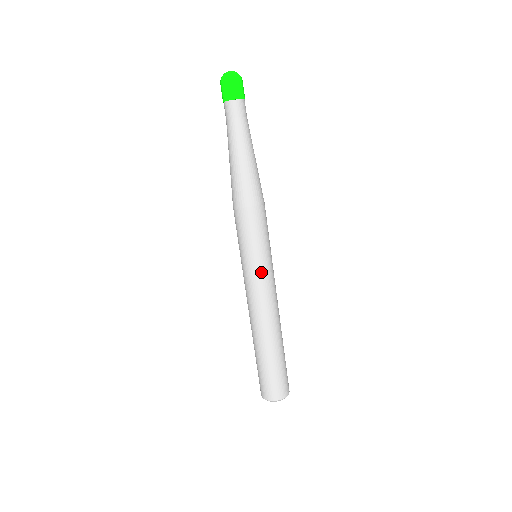
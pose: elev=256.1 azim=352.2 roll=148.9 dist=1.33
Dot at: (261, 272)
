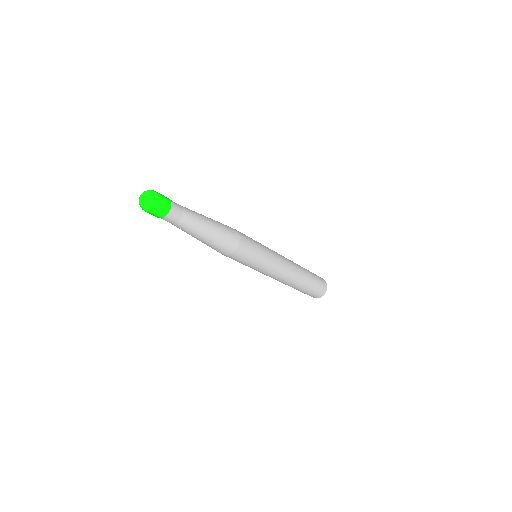
Dot at: (272, 262)
